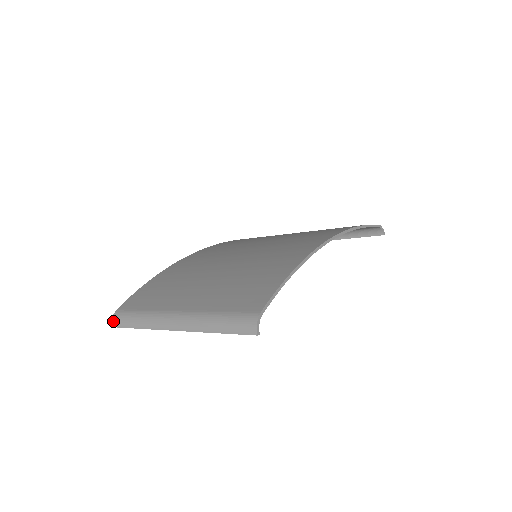
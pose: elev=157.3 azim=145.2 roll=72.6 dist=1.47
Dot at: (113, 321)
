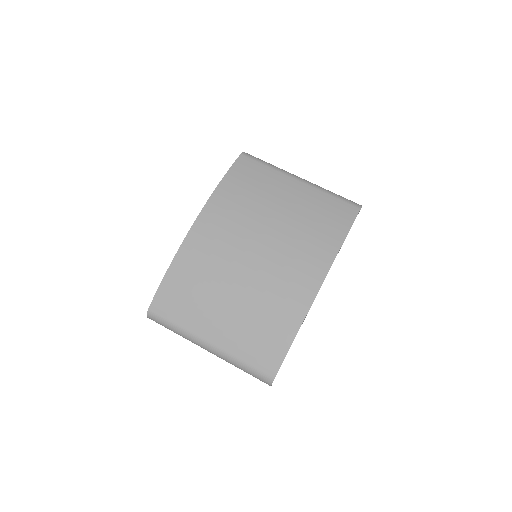
Dot at: (148, 317)
